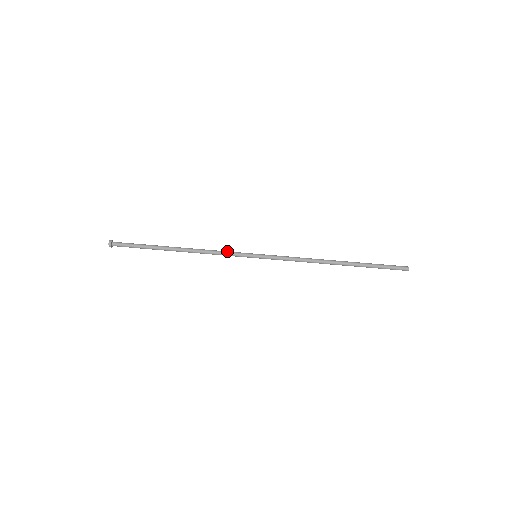
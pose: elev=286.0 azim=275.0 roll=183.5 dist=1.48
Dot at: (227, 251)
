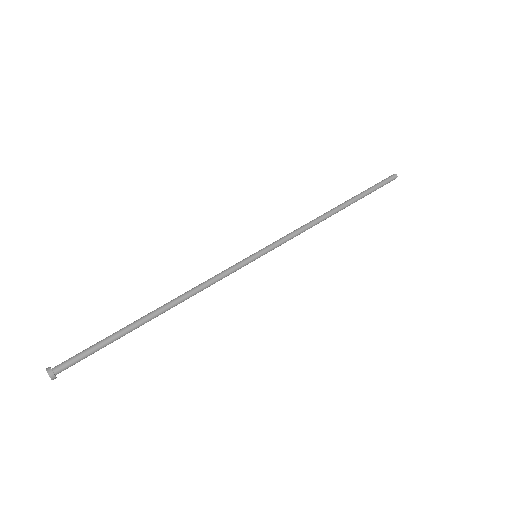
Dot at: (220, 274)
